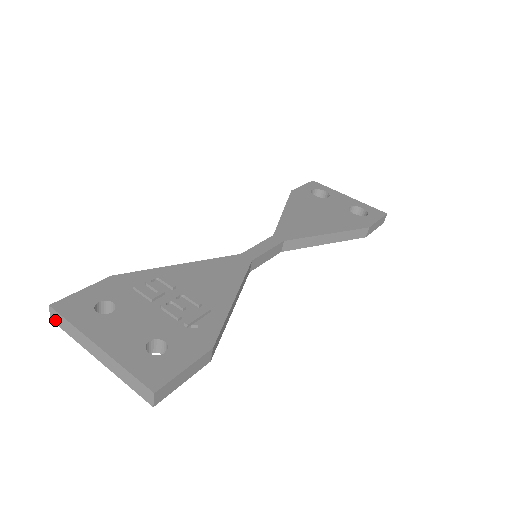
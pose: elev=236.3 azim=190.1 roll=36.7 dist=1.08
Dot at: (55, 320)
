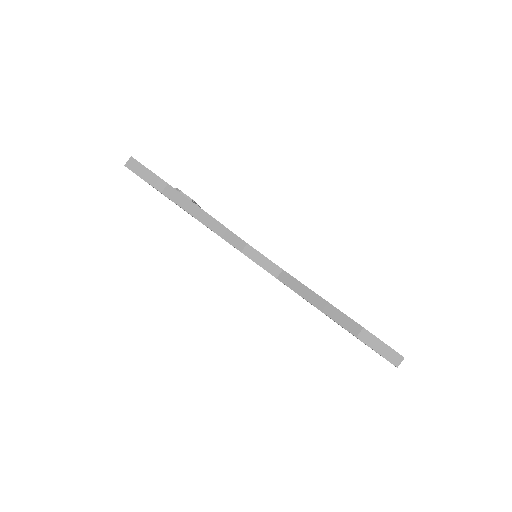
Dot at: occluded
